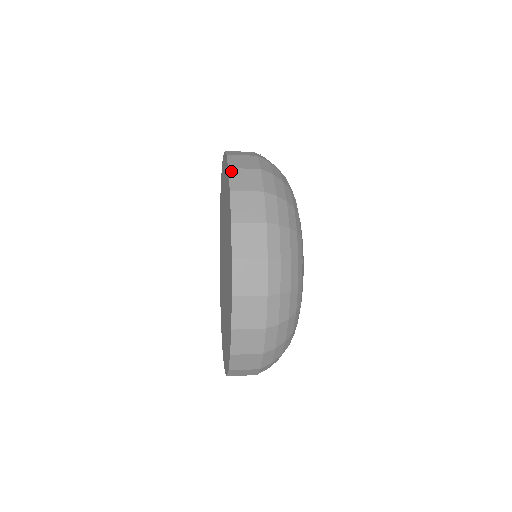
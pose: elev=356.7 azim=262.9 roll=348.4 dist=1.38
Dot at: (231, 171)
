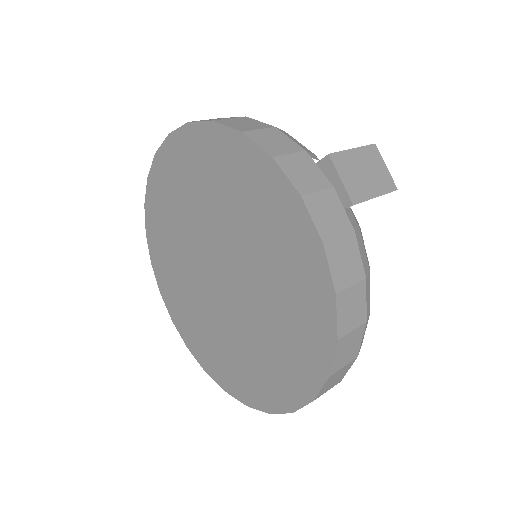
Dot at: (339, 344)
